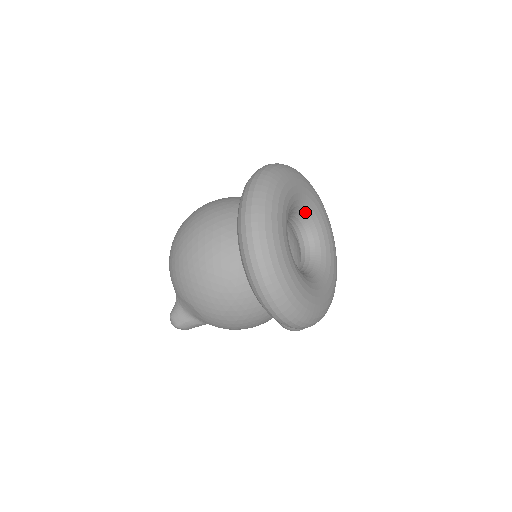
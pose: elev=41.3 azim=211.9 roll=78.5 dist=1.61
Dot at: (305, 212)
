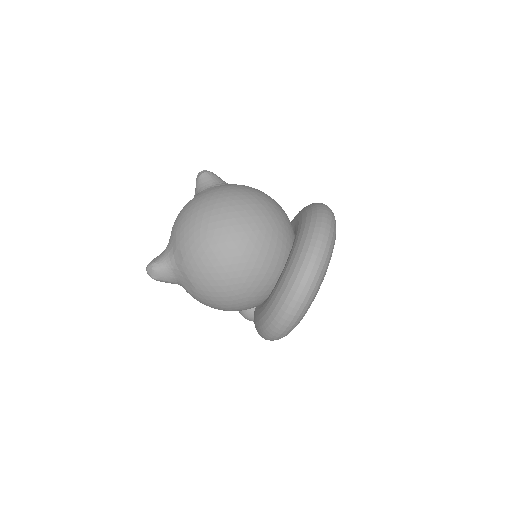
Dot at: occluded
